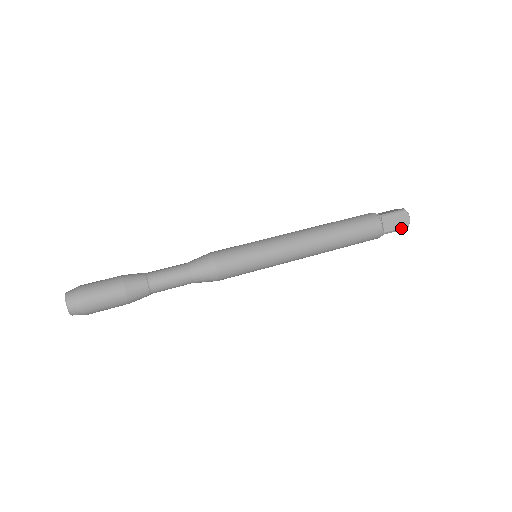
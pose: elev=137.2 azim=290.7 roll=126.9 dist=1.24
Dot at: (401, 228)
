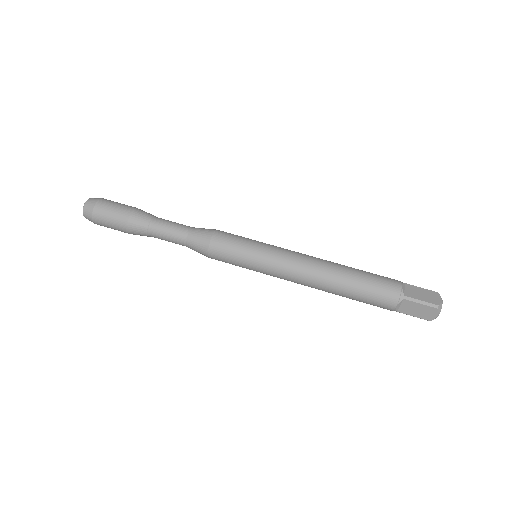
Dot at: (420, 318)
